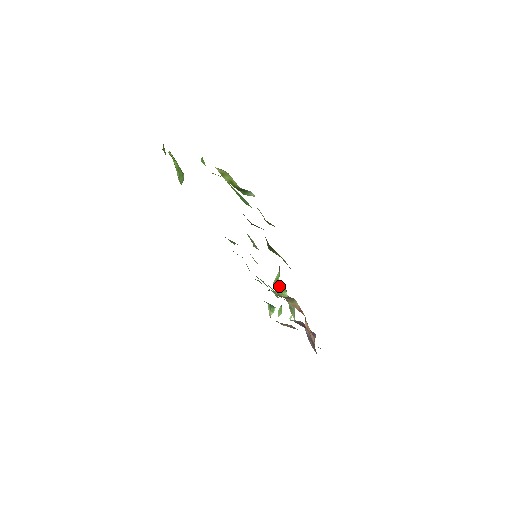
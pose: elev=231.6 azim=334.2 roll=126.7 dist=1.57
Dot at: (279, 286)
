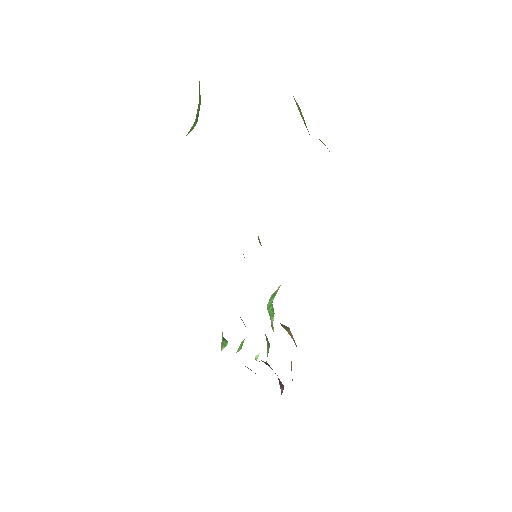
Dot at: (271, 305)
